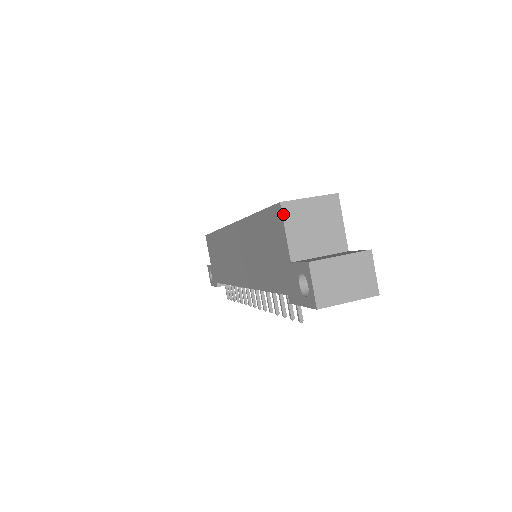
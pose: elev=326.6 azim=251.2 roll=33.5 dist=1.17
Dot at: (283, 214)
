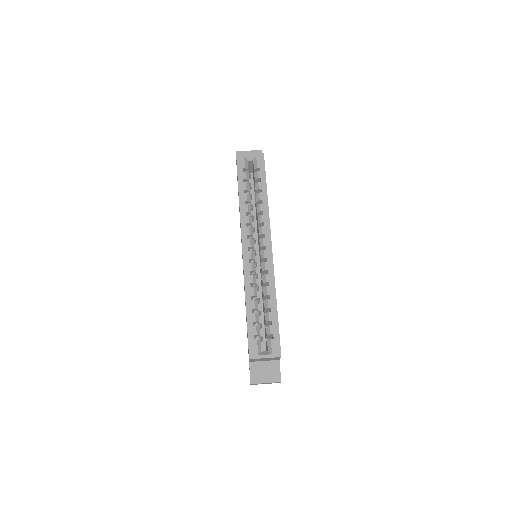
Dot at: occluded
